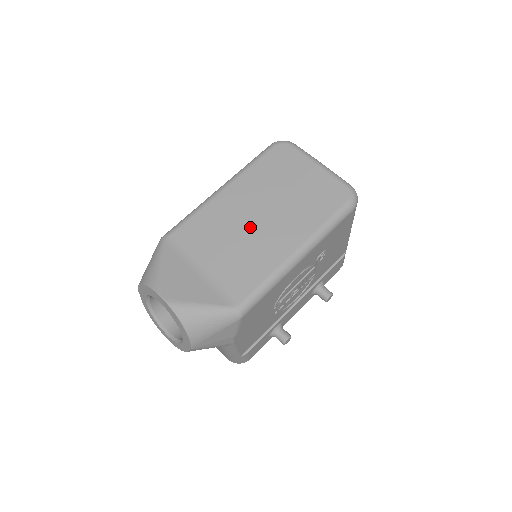
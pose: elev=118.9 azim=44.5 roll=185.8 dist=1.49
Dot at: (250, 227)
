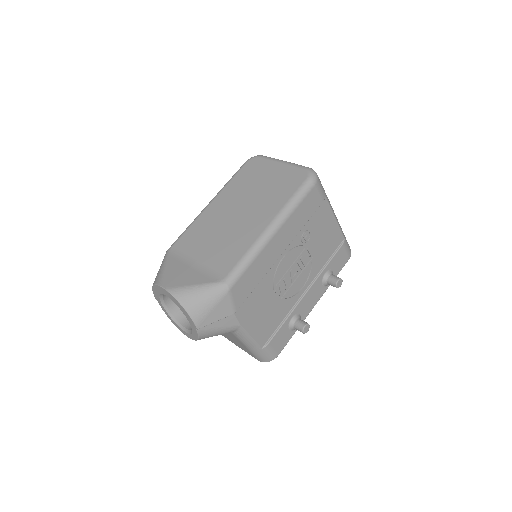
Dot at: (231, 222)
